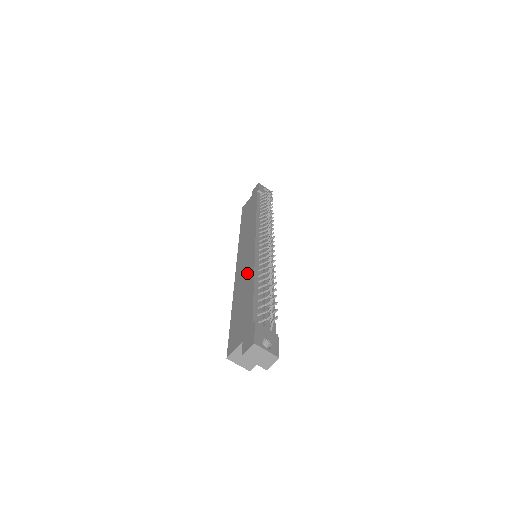
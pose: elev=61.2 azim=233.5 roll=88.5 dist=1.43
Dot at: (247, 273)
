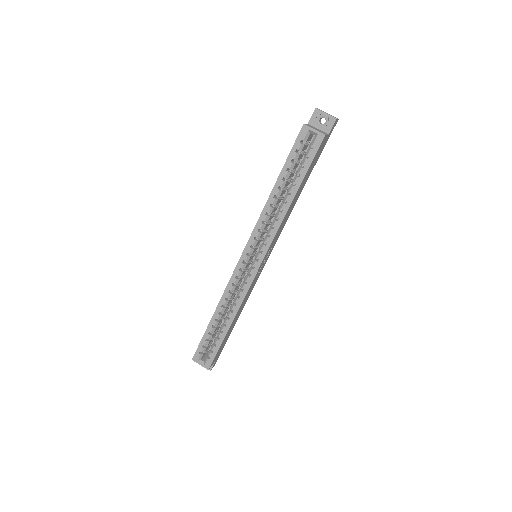
Dot at: occluded
